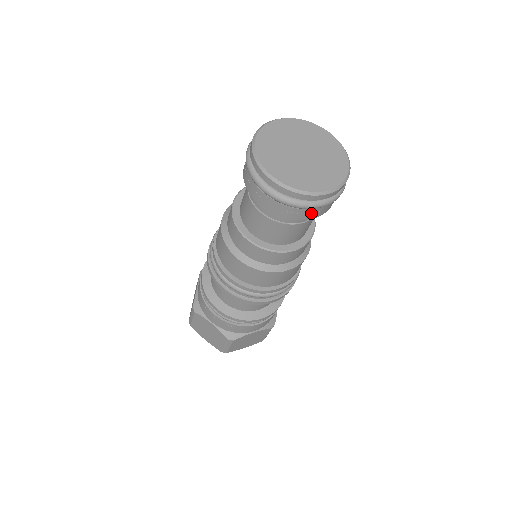
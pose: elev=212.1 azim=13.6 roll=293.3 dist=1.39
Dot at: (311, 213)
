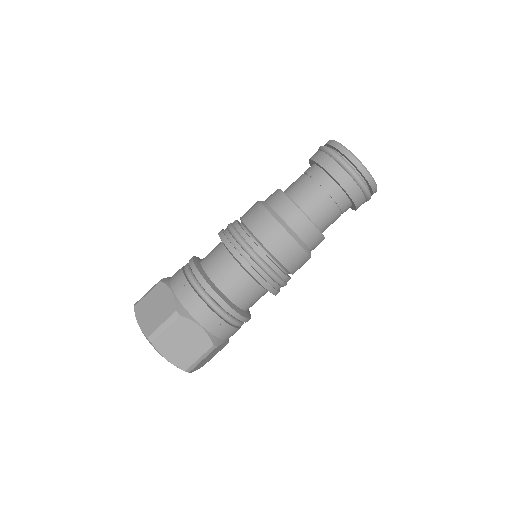
Dot at: (362, 203)
